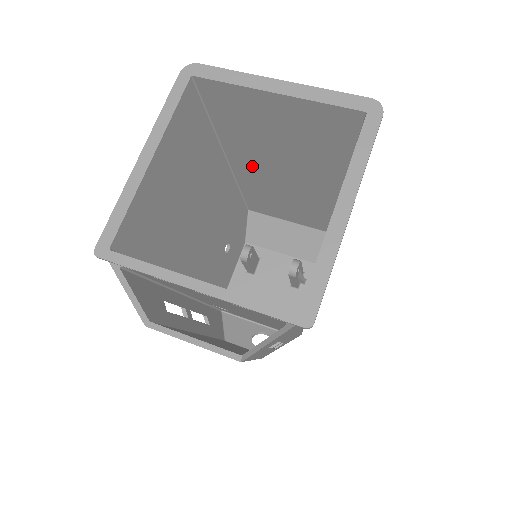
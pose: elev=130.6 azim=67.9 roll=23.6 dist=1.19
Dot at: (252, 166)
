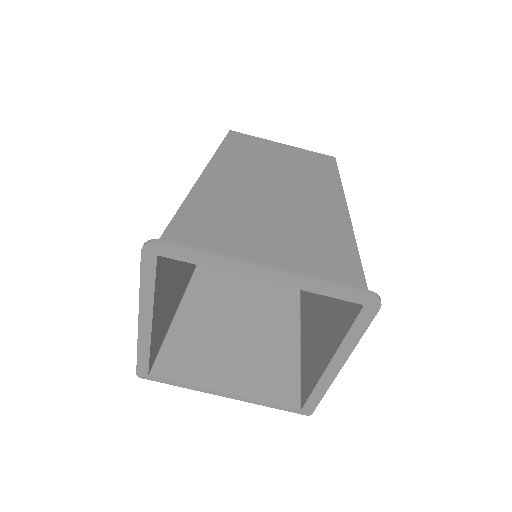
Dot at: occluded
